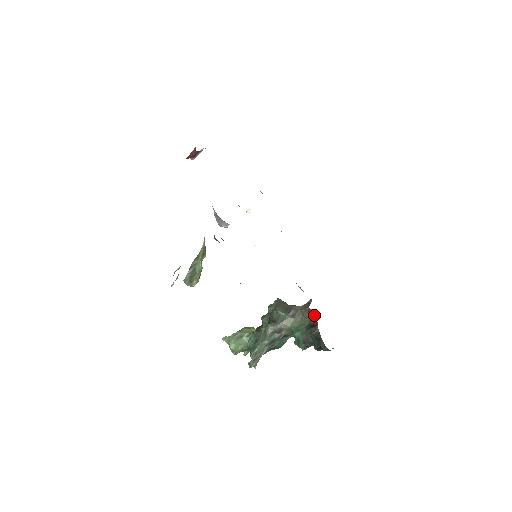
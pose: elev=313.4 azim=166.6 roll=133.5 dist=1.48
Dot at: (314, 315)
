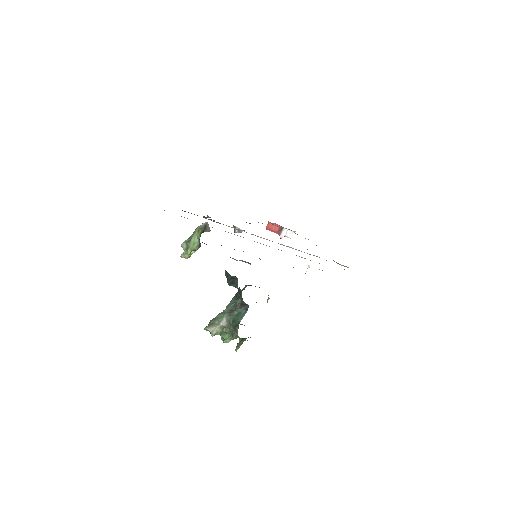
Dot at: occluded
